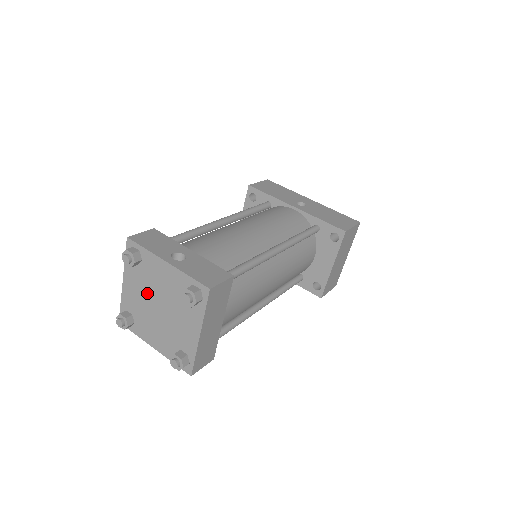
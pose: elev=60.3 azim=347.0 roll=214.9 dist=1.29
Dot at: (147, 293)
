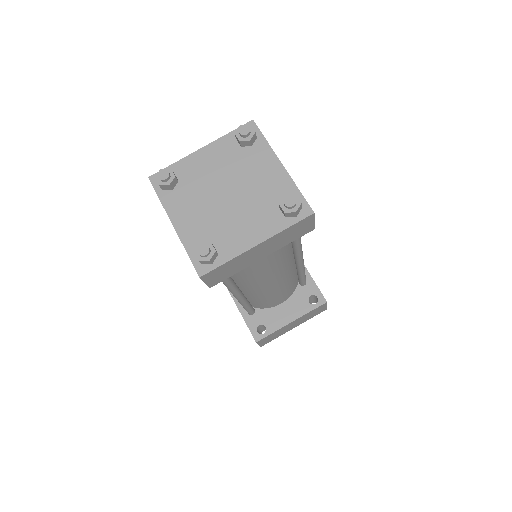
Dot at: (225, 174)
